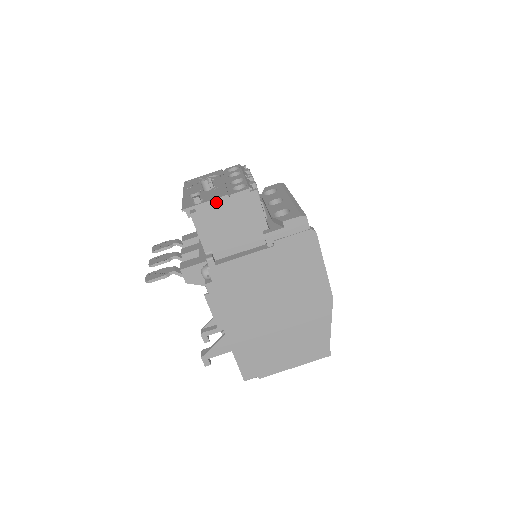
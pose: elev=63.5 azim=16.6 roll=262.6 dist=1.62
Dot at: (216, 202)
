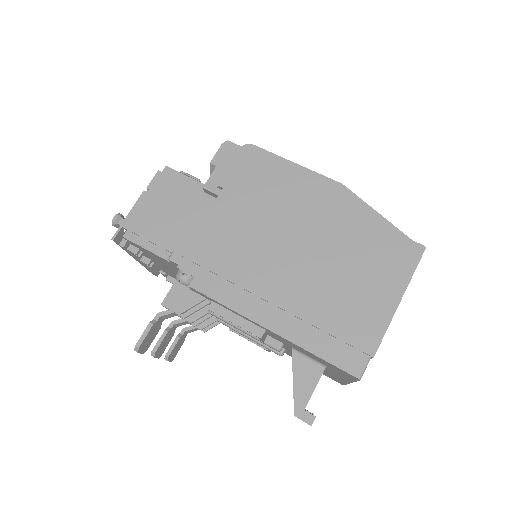
Dot at: (138, 206)
